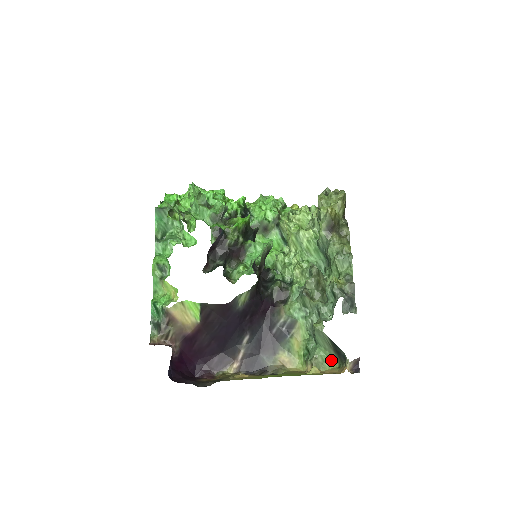
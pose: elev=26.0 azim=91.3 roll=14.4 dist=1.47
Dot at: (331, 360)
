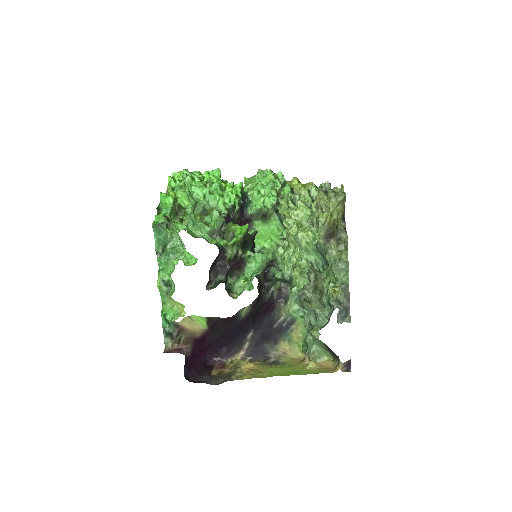
Dot at: (326, 353)
